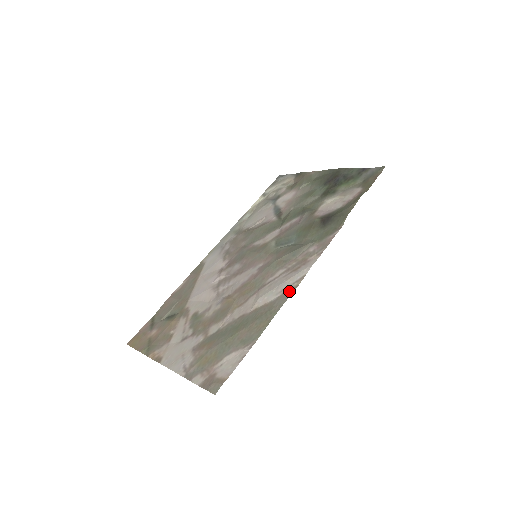
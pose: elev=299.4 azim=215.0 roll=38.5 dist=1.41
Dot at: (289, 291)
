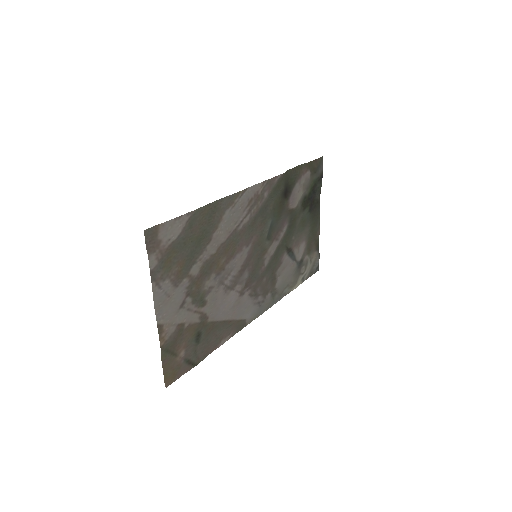
Dot at: (234, 198)
